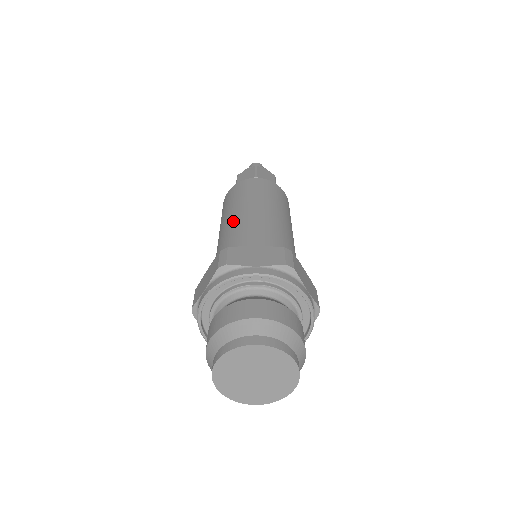
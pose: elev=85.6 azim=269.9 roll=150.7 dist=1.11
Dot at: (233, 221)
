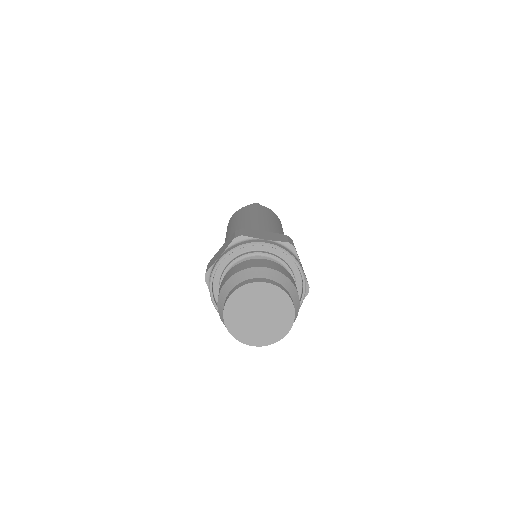
Dot at: (242, 224)
